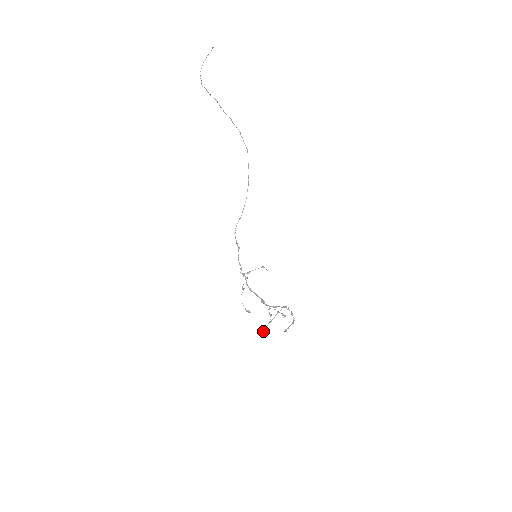
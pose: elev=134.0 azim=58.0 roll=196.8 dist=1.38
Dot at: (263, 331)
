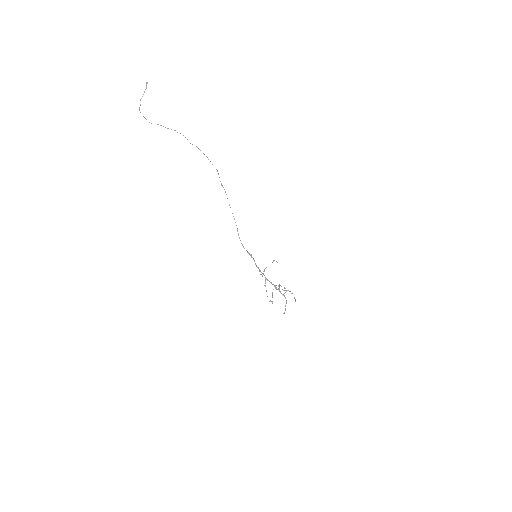
Dot at: (285, 310)
